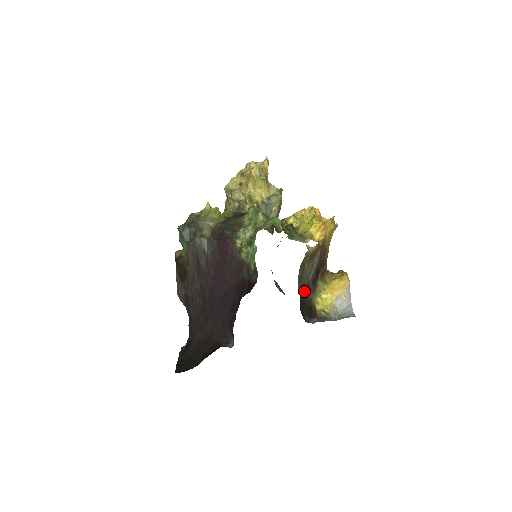
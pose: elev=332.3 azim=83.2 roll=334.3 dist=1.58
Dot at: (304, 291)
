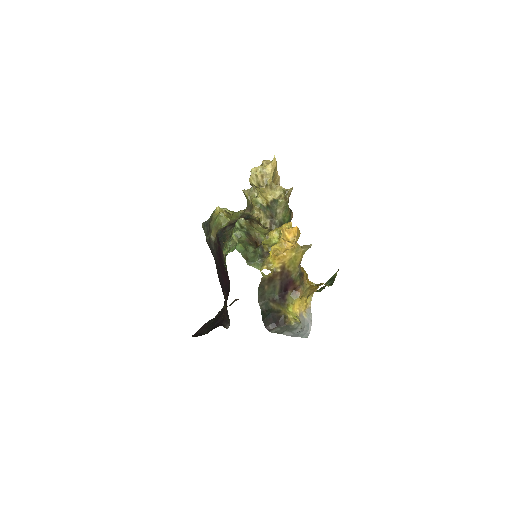
Dot at: (267, 305)
